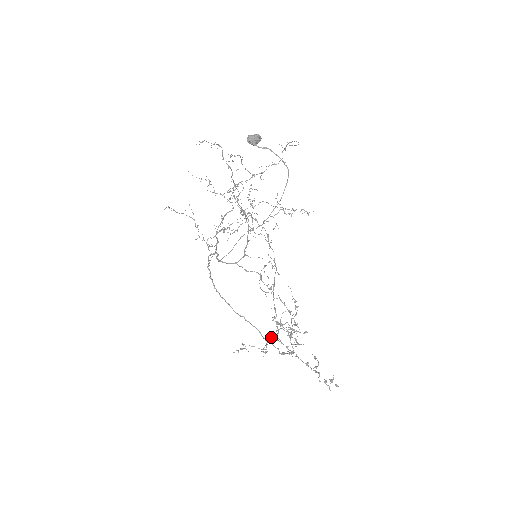
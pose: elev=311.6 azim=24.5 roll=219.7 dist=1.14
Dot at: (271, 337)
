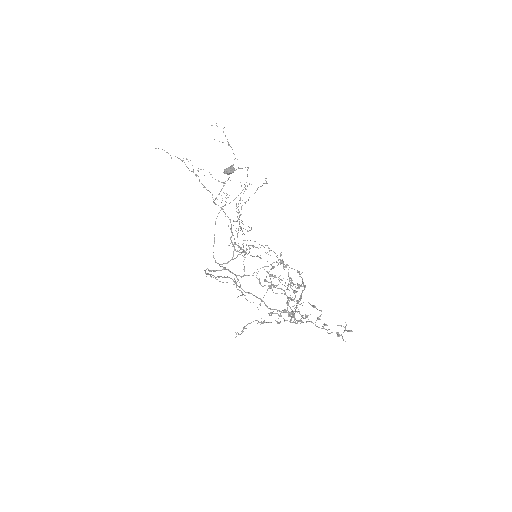
Dot at: (273, 313)
